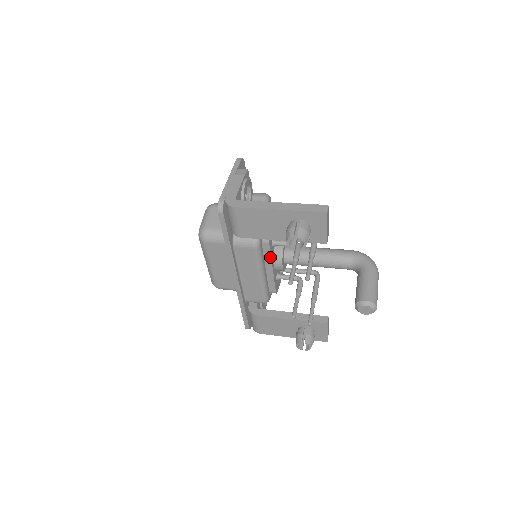
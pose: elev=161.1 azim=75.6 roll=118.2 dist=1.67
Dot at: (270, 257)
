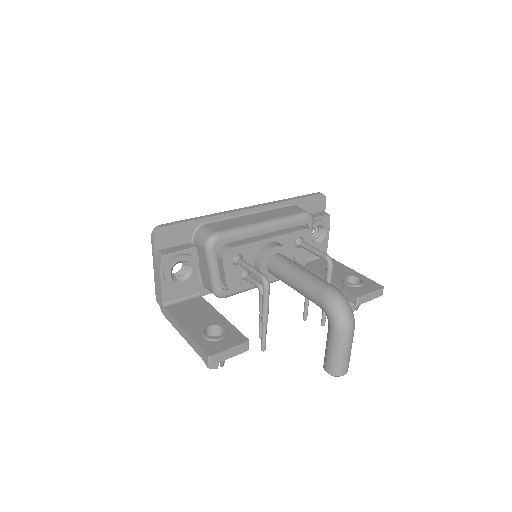
Dot at: (252, 285)
